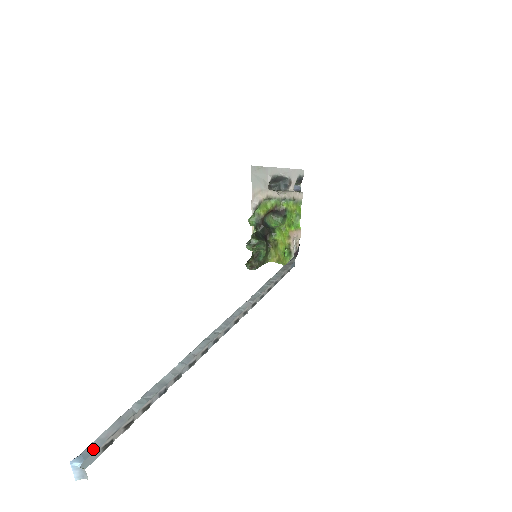
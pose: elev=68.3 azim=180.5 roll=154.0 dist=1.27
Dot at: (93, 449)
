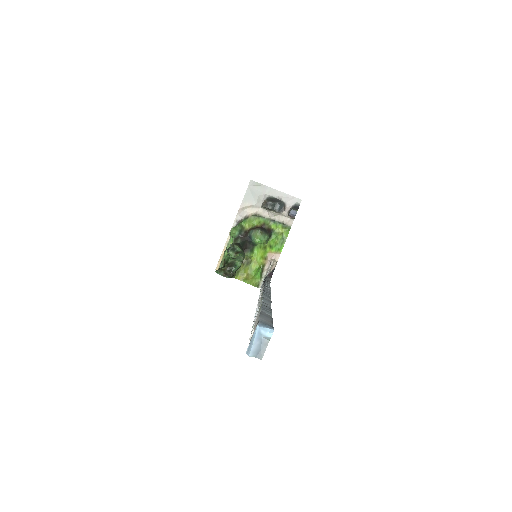
Dot at: (269, 324)
